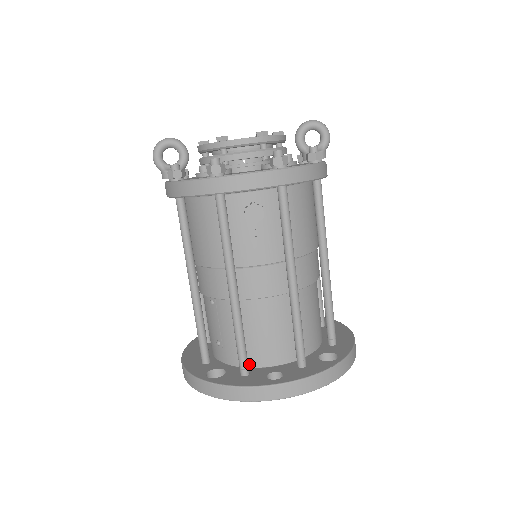
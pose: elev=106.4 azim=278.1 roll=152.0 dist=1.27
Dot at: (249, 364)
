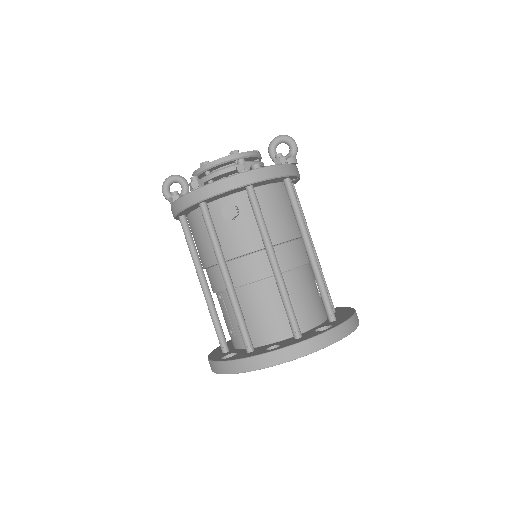
Dot at: (255, 344)
